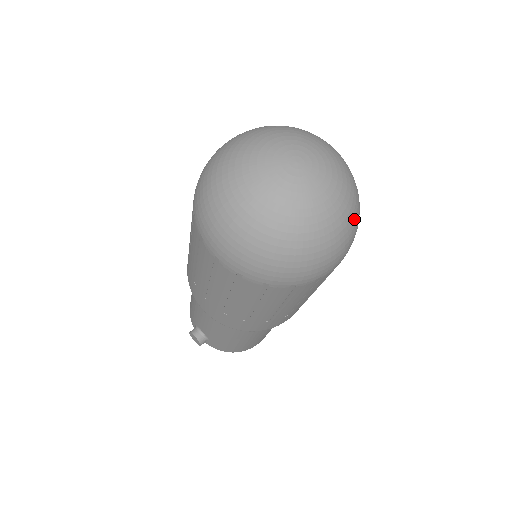
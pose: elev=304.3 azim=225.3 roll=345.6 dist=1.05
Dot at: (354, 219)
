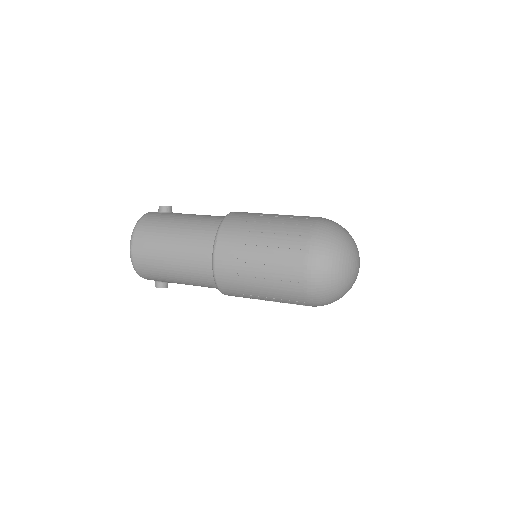
Dot at: occluded
